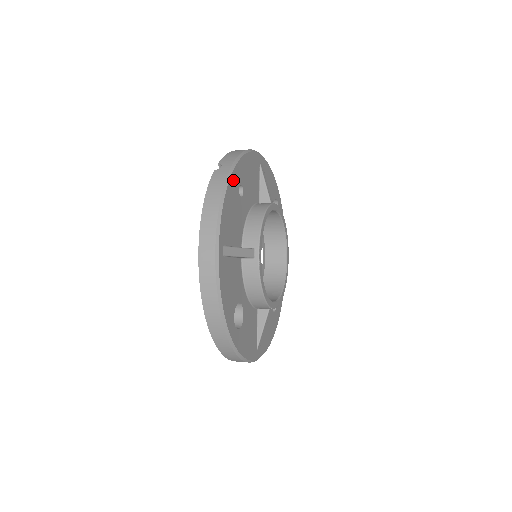
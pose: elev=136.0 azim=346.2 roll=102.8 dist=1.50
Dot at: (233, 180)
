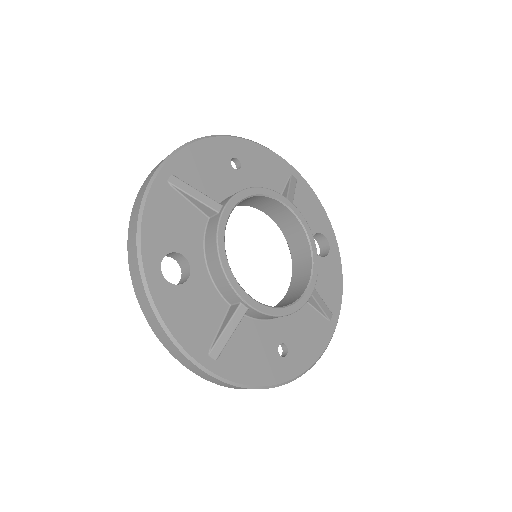
Dot at: (222, 143)
